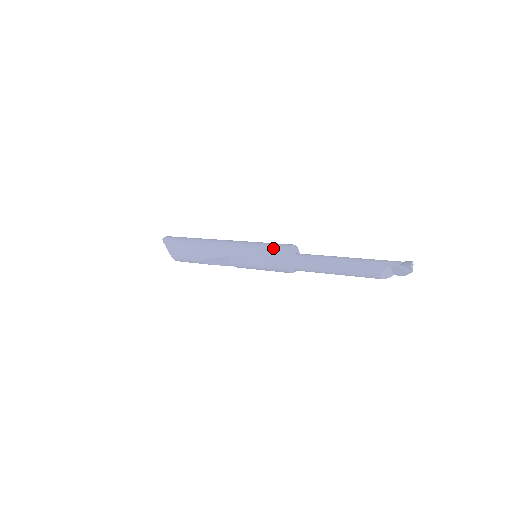
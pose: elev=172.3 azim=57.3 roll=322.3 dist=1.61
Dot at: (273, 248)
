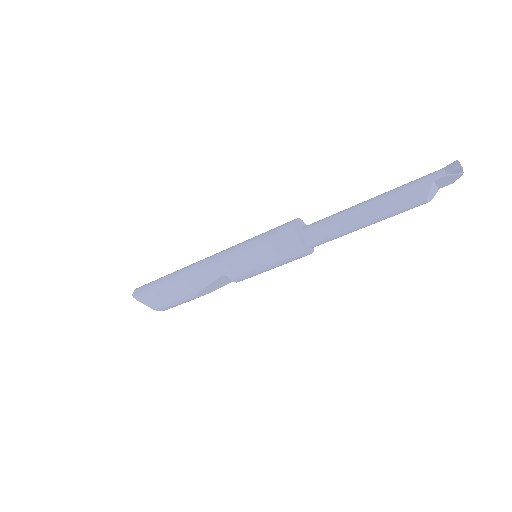
Dot at: (274, 237)
